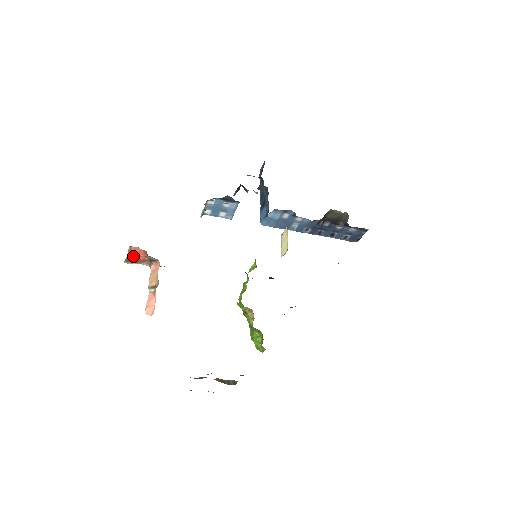
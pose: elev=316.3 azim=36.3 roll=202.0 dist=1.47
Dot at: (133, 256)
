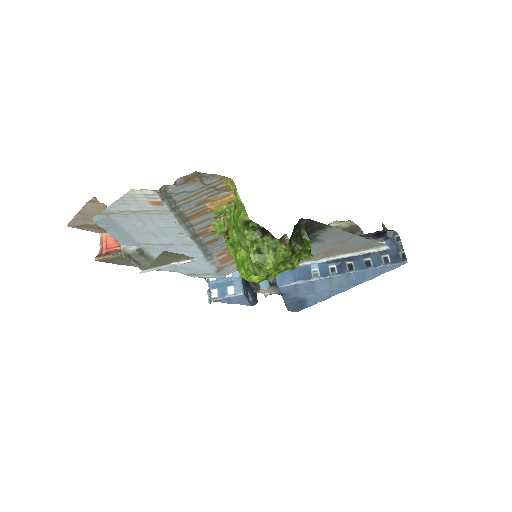
Dot at: (105, 250)
